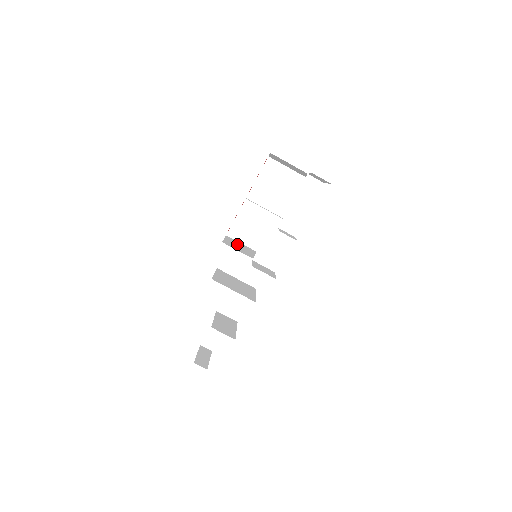
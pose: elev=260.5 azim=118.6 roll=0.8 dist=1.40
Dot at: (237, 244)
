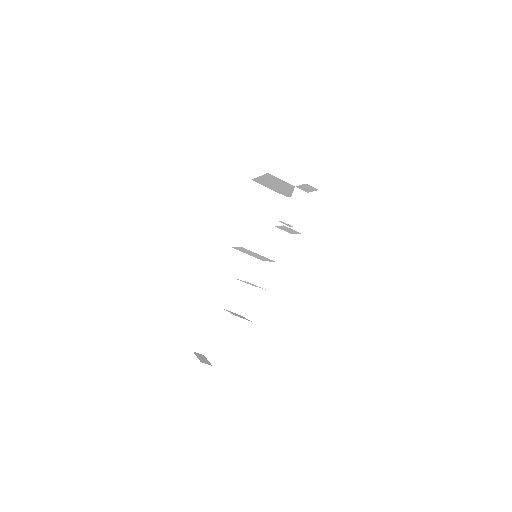
Dot at: (239, 249)
